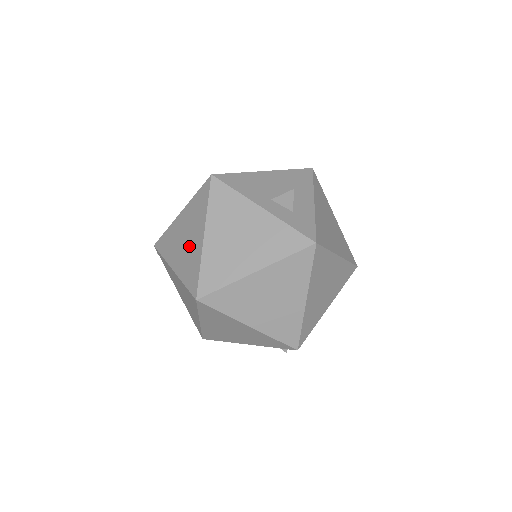
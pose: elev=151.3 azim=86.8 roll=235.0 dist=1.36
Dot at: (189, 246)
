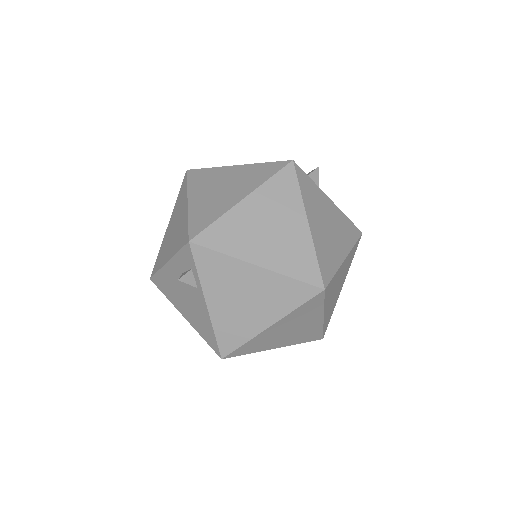
Dot at: occluded
